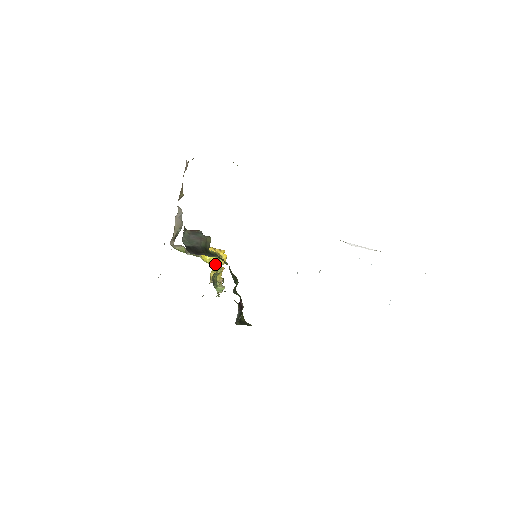
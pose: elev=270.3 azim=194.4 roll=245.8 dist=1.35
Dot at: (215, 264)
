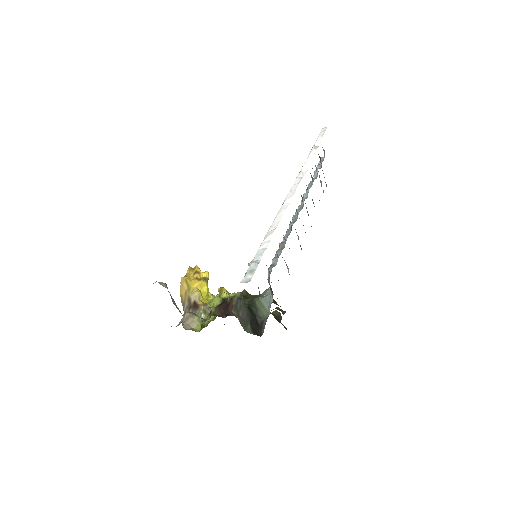
Dot at: occluded
